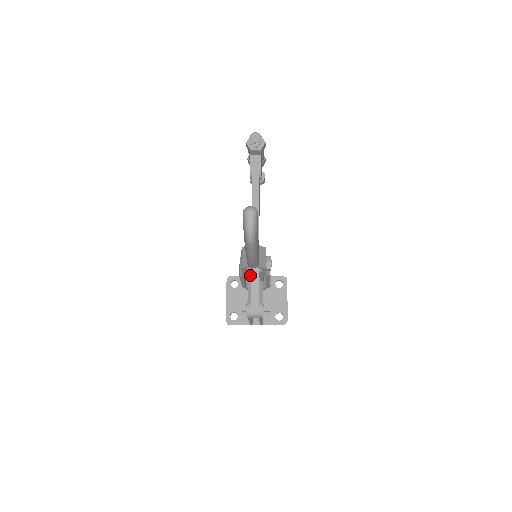
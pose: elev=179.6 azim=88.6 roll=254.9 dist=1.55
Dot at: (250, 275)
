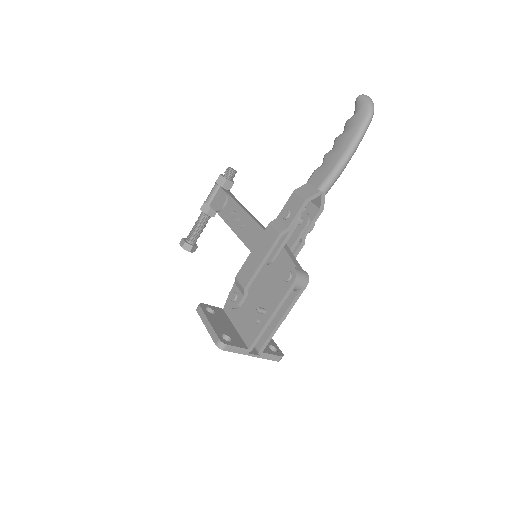
Dot at: (290, 234)
